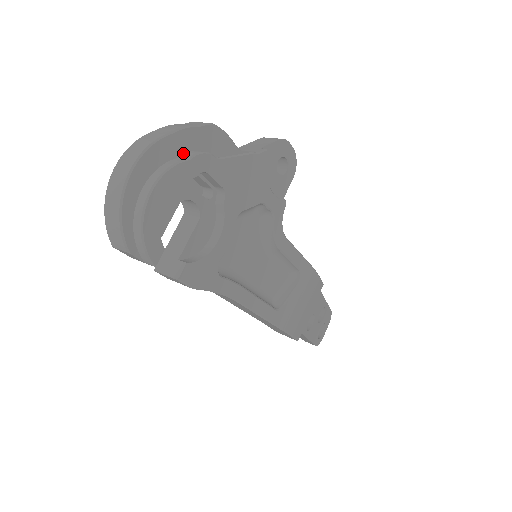
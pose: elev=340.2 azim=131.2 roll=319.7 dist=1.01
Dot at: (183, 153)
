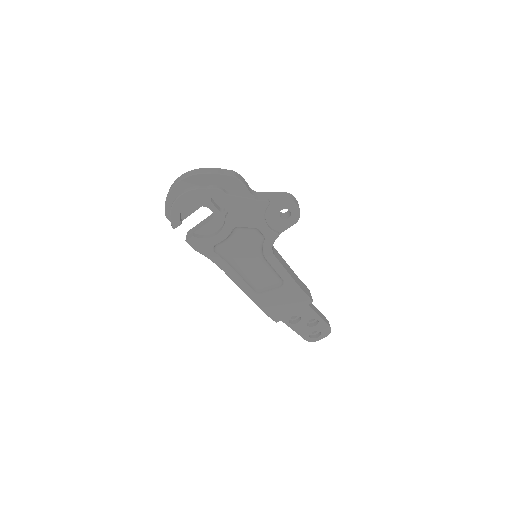
Dot at: (209, 184)
